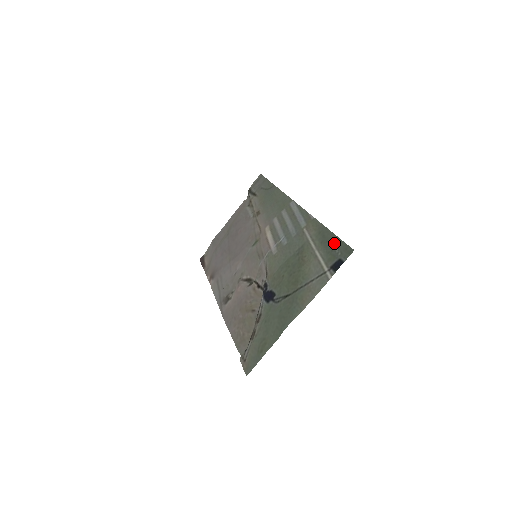
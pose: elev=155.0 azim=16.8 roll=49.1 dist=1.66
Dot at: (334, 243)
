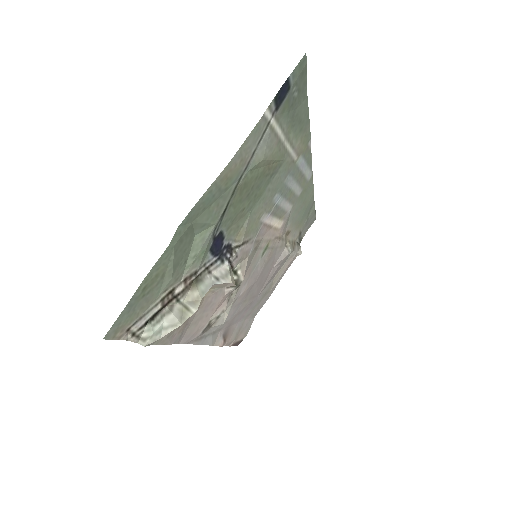
Dot at: (299, 98)
